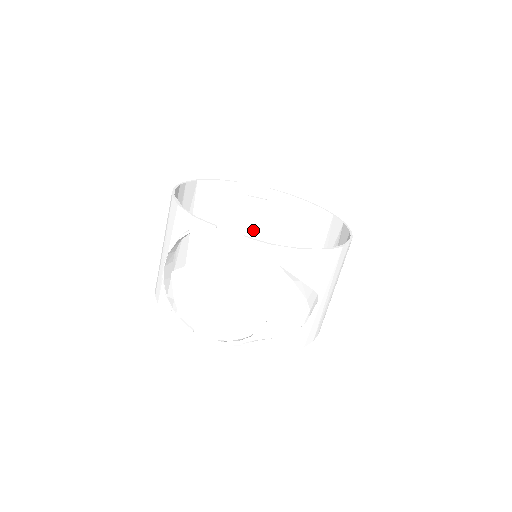
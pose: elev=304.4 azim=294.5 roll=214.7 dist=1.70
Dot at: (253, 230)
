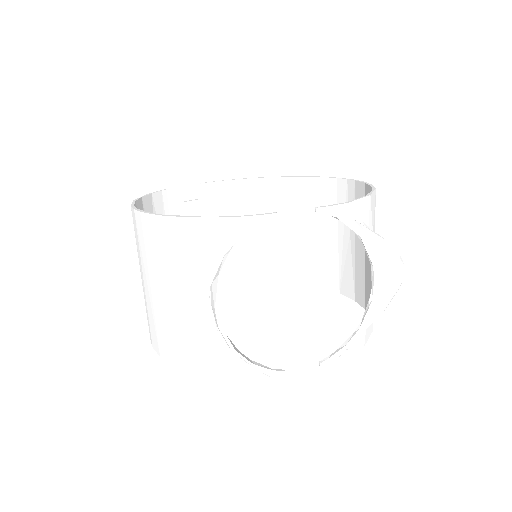
Dot at: occluded
